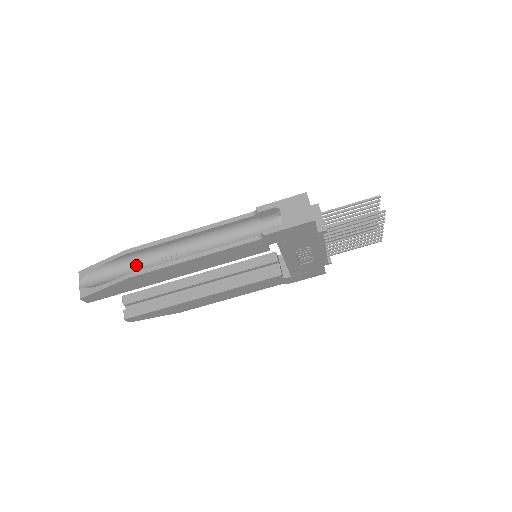
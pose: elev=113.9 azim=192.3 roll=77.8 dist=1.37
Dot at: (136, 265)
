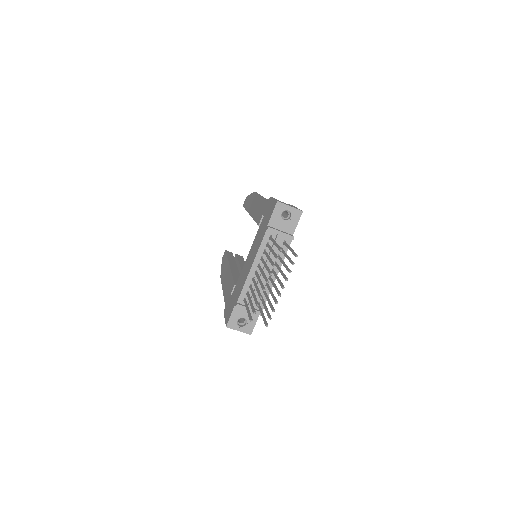
Dot at: occluded
